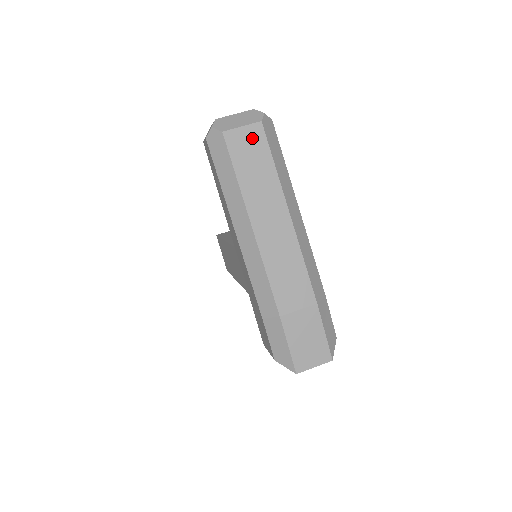
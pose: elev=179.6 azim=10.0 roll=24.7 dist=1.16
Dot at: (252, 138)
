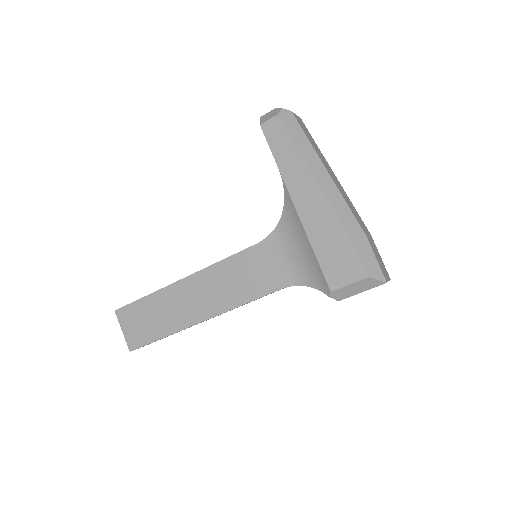
Dot at: (303, 124)
